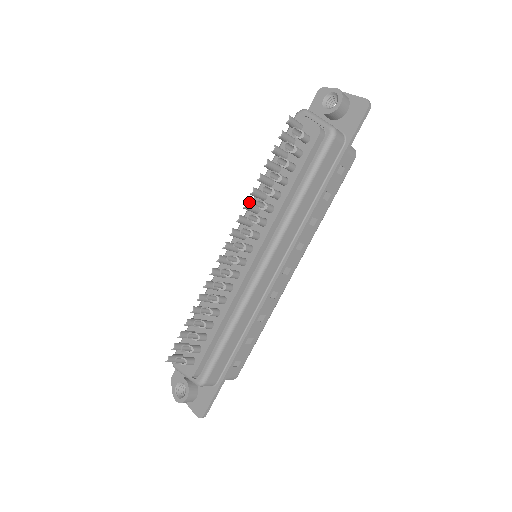
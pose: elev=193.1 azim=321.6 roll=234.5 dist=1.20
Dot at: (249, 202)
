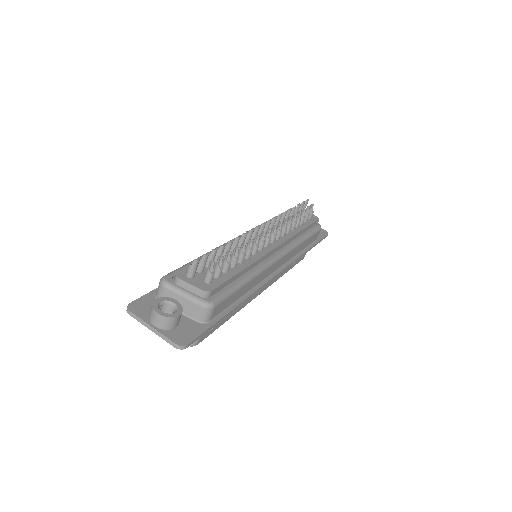
Dot at: (280, 216)
